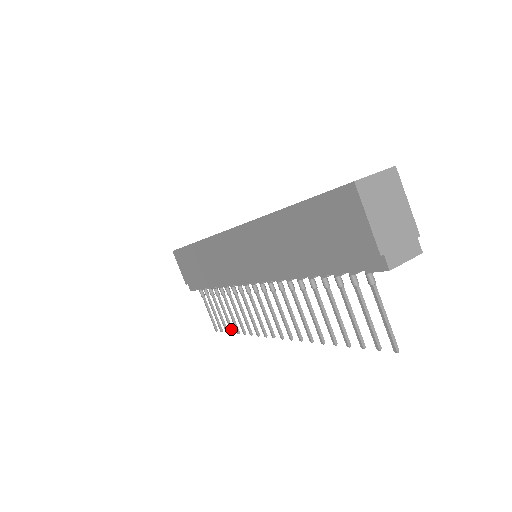
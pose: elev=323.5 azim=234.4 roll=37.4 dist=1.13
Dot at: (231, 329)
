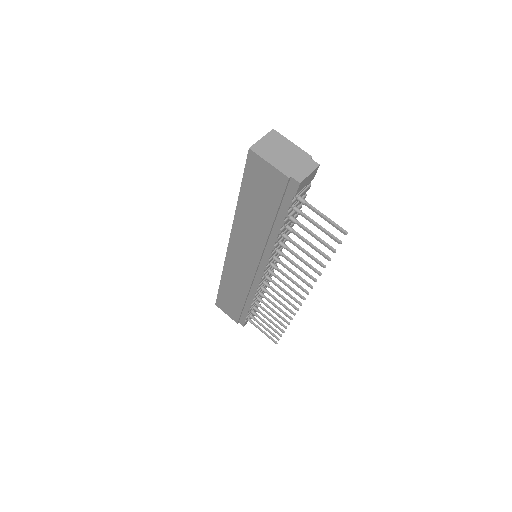
Dot at: (281, 330)
